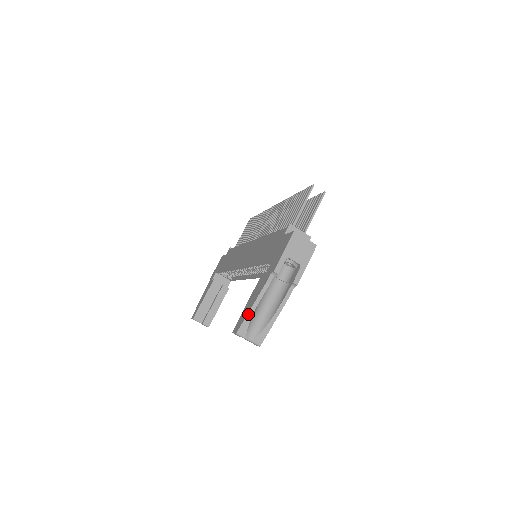
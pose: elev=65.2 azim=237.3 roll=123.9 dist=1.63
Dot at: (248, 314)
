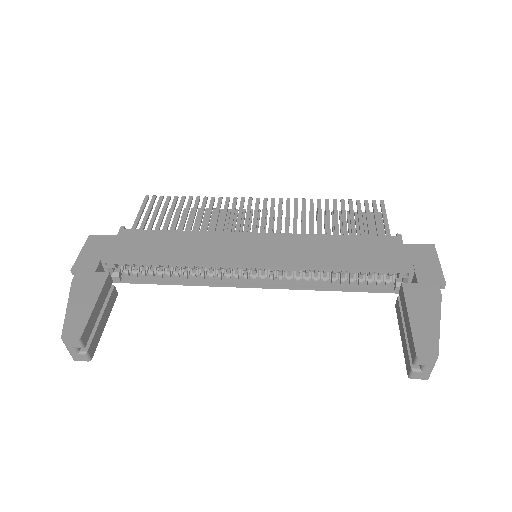
Dot at: (439, 332)
